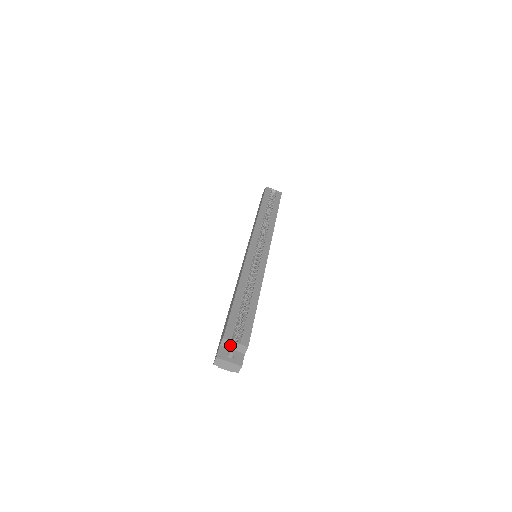
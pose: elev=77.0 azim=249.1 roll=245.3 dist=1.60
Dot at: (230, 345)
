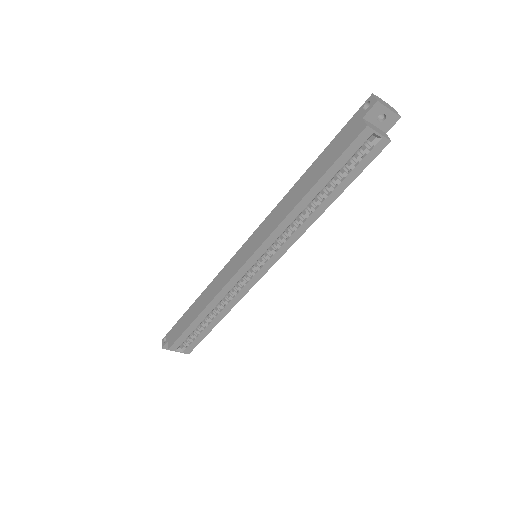
Dot at: occluded
